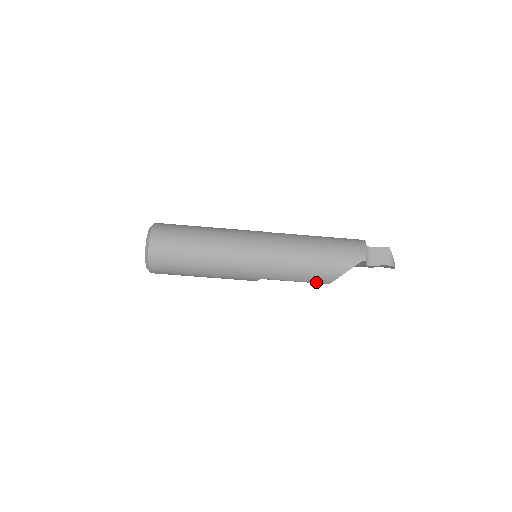
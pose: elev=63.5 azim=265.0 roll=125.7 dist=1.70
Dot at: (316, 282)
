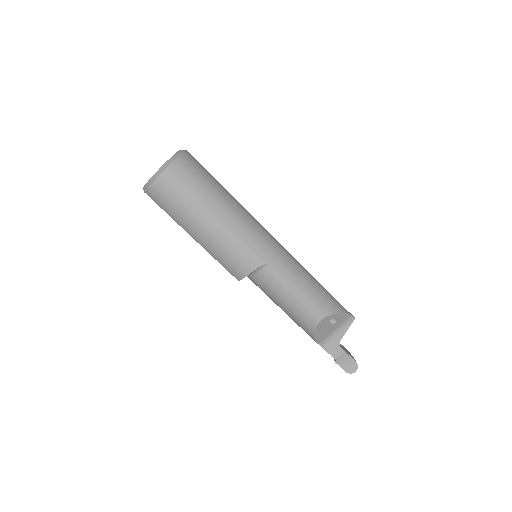
Dot at: (314, 306)
